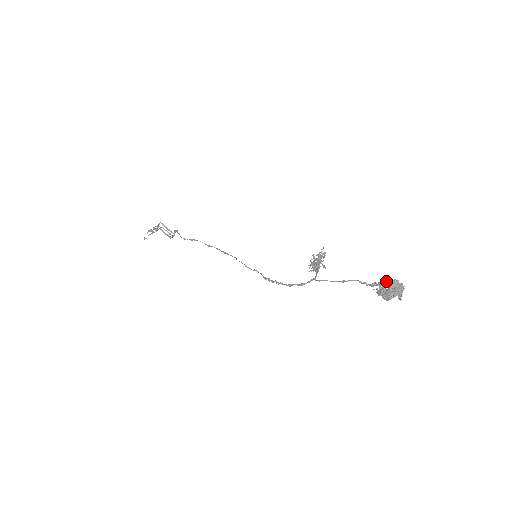
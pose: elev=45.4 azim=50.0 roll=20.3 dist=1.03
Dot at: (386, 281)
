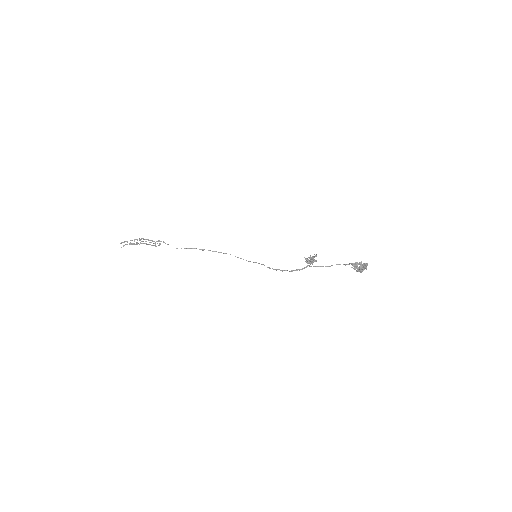
Dot at: (356, 262)
